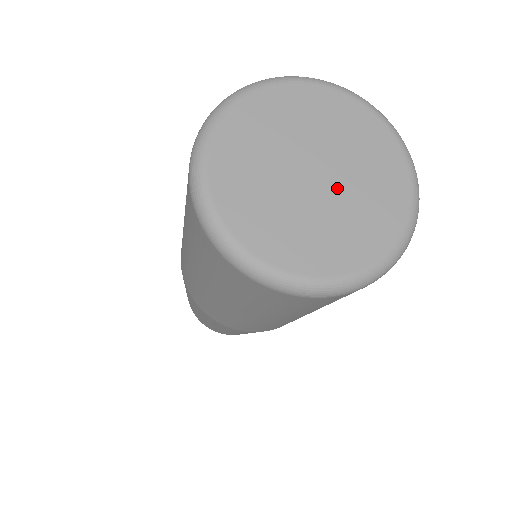
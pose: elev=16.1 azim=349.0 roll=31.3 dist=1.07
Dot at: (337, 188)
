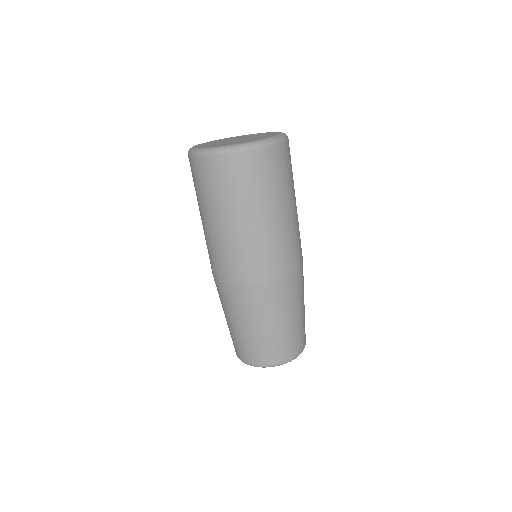
Dot at: (243, 139)
